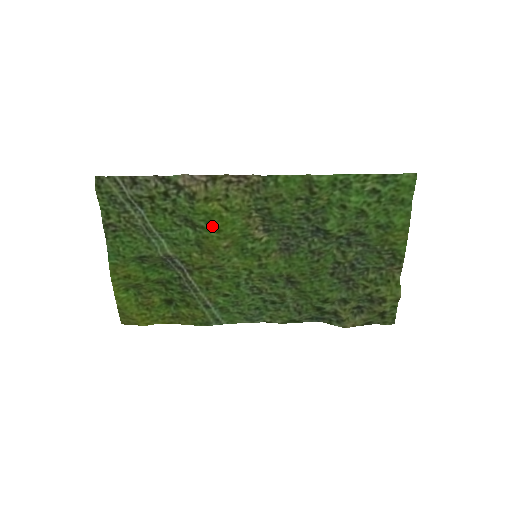
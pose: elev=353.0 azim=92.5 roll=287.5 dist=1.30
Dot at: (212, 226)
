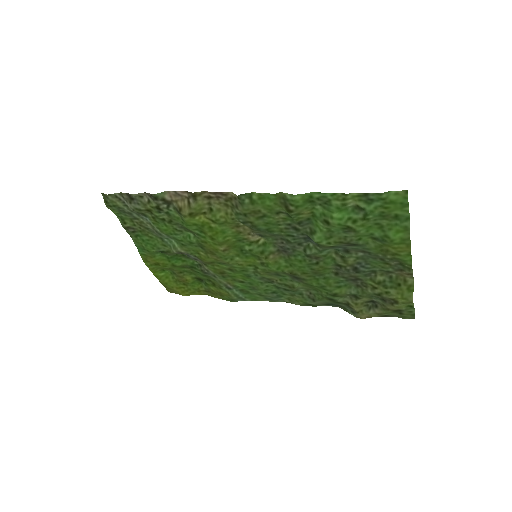
Dot at: (205, 234)
